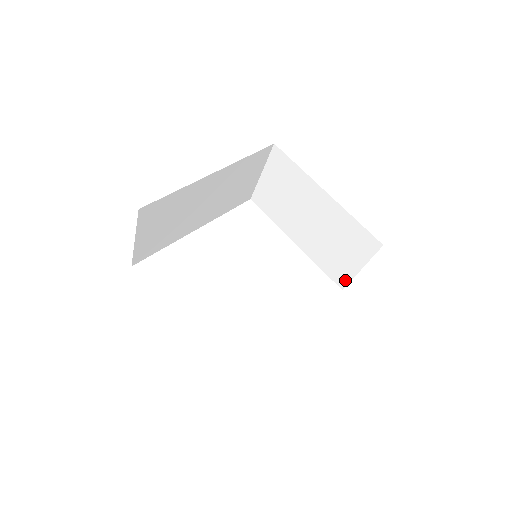
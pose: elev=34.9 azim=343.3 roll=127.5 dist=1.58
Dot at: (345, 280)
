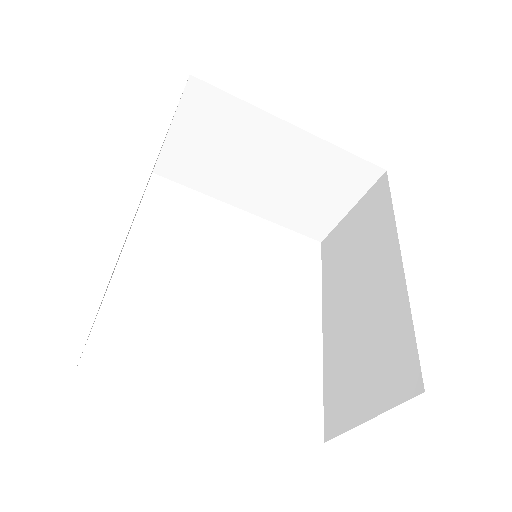
Dot at: (325, 229)
